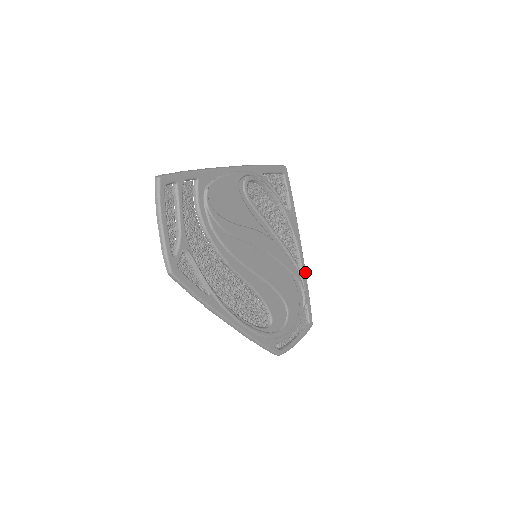
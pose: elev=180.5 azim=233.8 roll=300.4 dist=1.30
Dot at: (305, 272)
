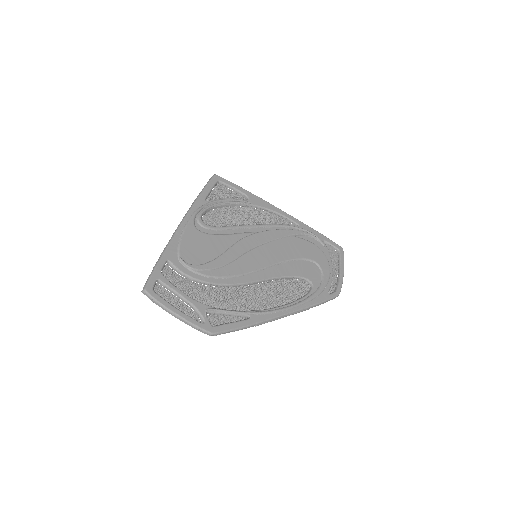
Dot at: (301, 223)
